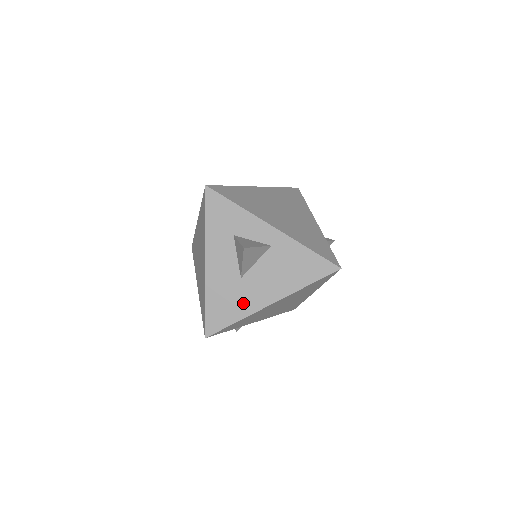
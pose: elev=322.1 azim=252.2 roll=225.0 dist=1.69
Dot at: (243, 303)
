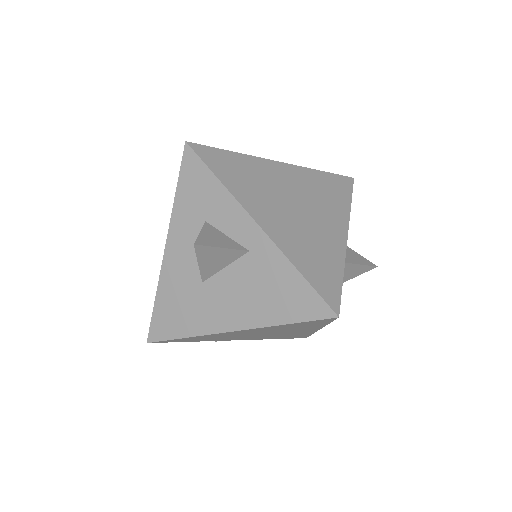
Dot at: (198, 316)
